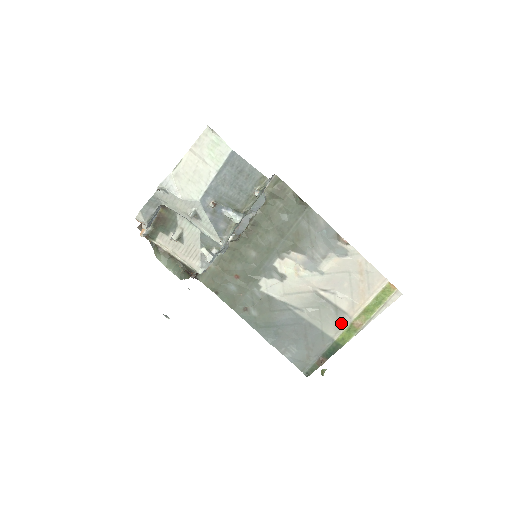
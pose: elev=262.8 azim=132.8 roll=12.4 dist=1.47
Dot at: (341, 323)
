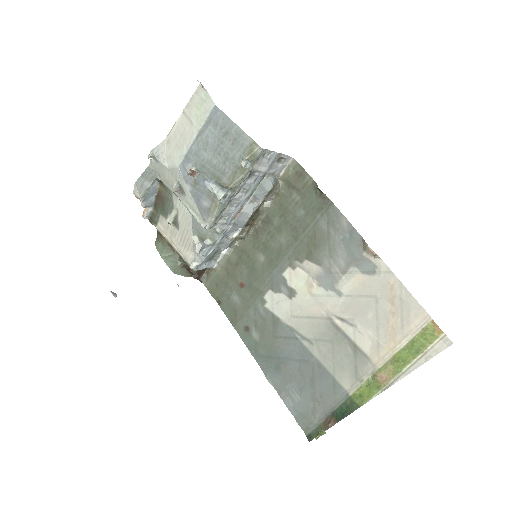
Dot at: (360, 371)
